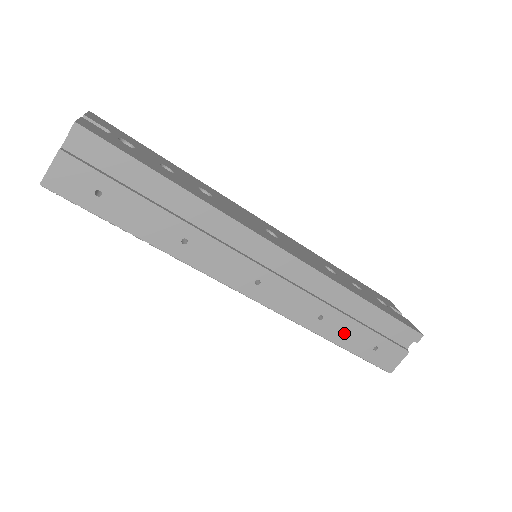
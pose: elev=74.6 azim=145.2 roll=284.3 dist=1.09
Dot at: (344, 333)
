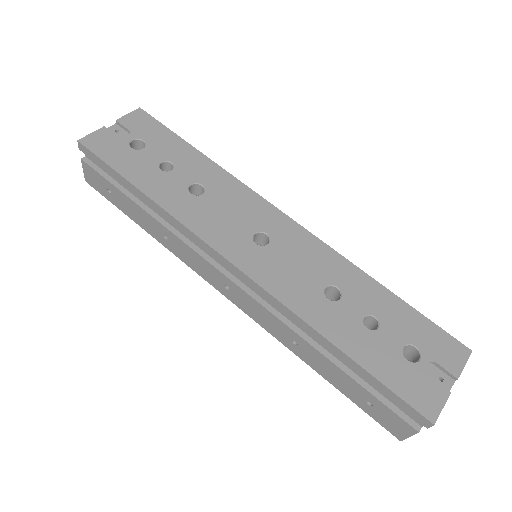
Dot at: (326, 369)
